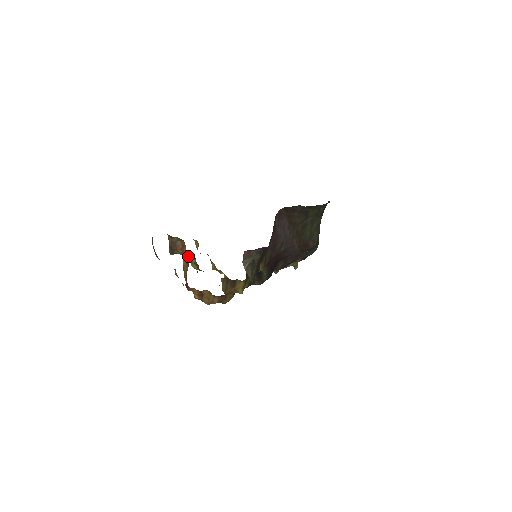
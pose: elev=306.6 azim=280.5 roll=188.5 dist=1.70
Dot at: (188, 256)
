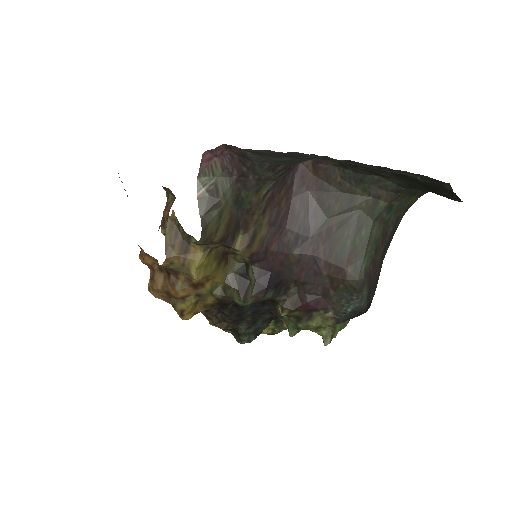
Dot at: occluded
